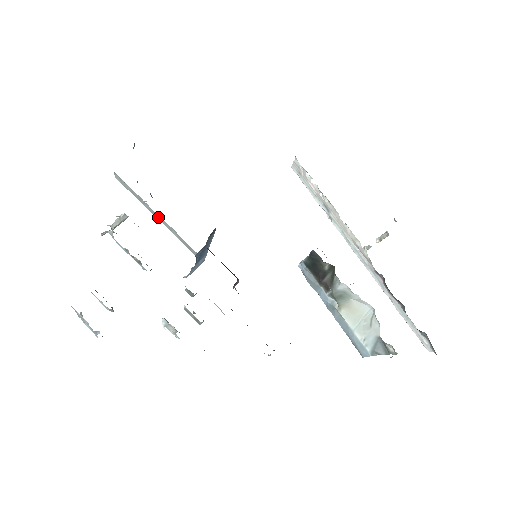
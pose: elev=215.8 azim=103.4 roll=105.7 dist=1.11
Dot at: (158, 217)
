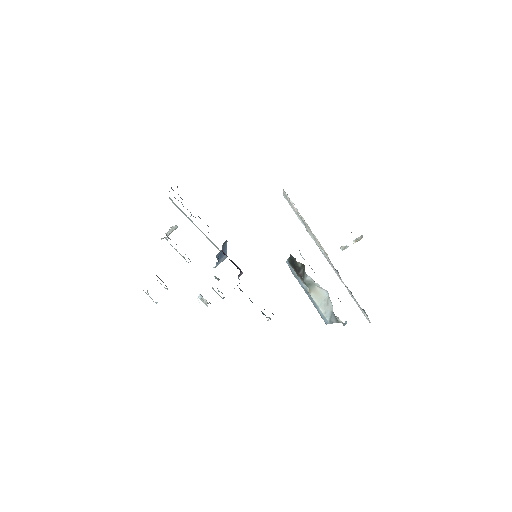
Dot at: (197, 227)
